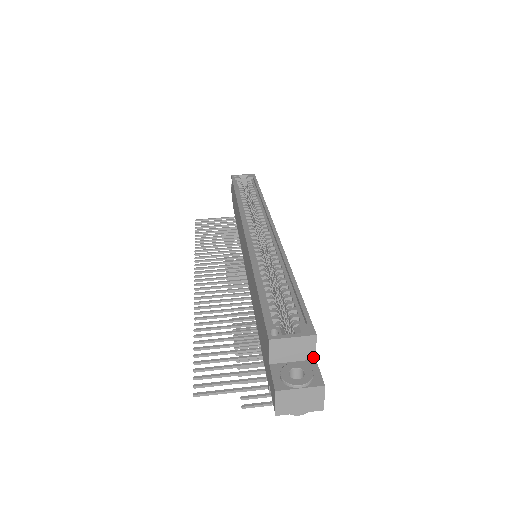
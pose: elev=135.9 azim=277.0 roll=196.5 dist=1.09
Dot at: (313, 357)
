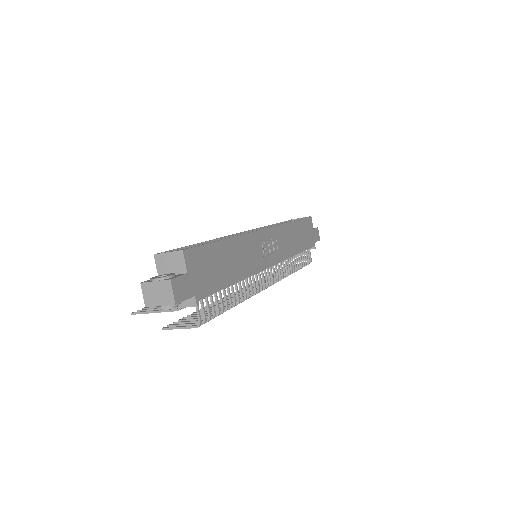
Dot at: (185, 271)
